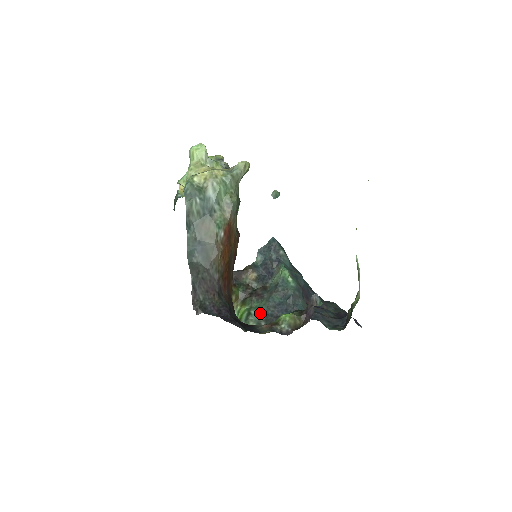
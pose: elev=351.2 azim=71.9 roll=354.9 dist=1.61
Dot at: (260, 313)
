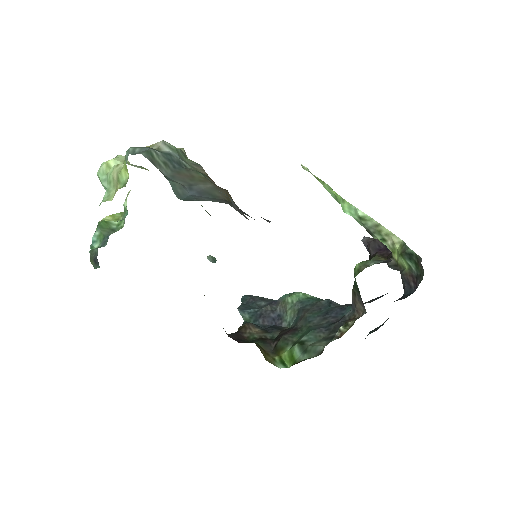
Dot at: (315, 332)
